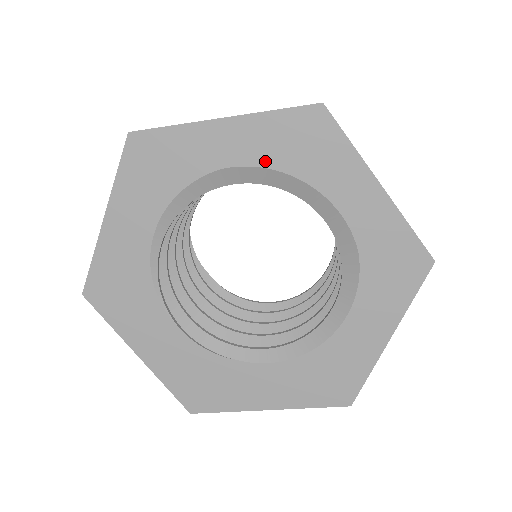
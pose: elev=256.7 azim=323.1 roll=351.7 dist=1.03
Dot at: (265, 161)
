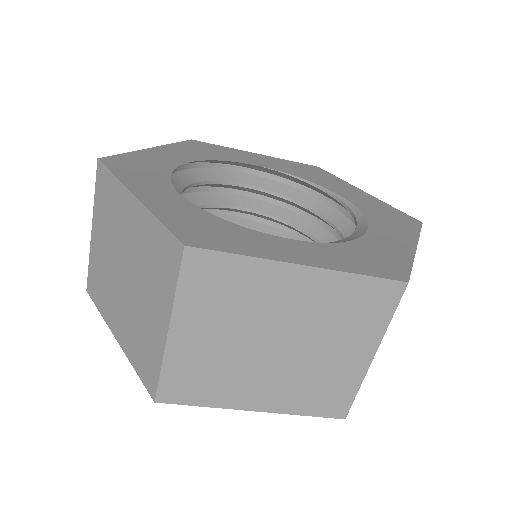
Dot at: occluded
